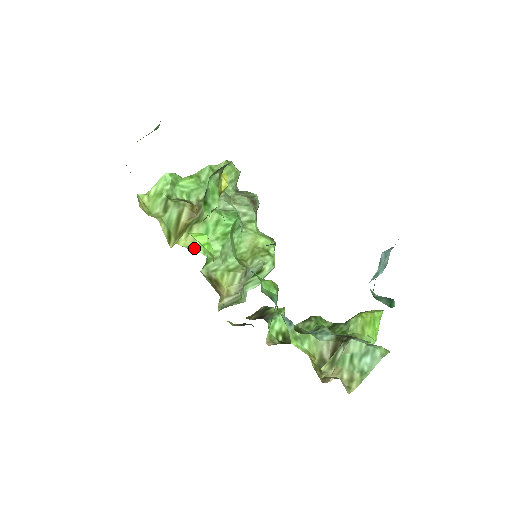
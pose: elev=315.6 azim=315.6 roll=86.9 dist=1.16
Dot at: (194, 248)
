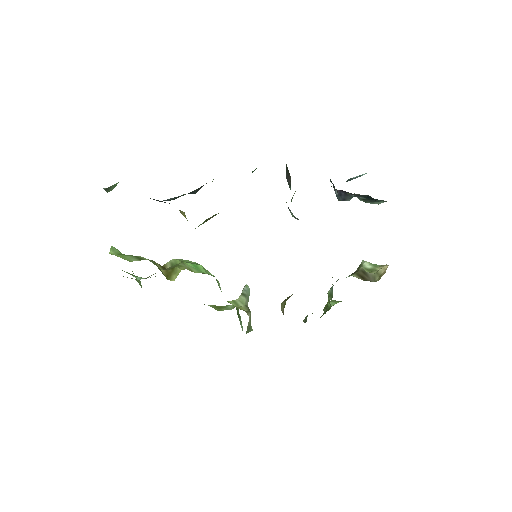
Dot at: occluded
